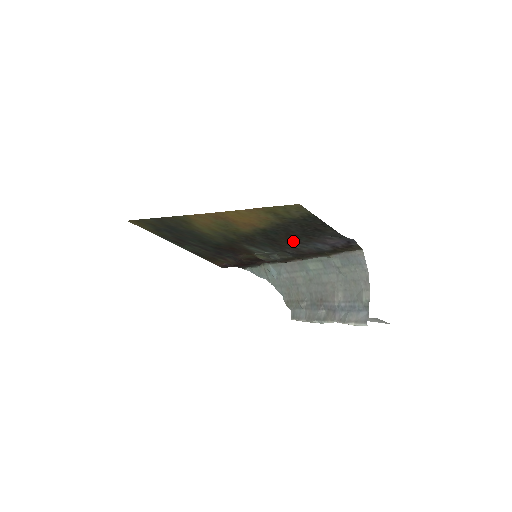
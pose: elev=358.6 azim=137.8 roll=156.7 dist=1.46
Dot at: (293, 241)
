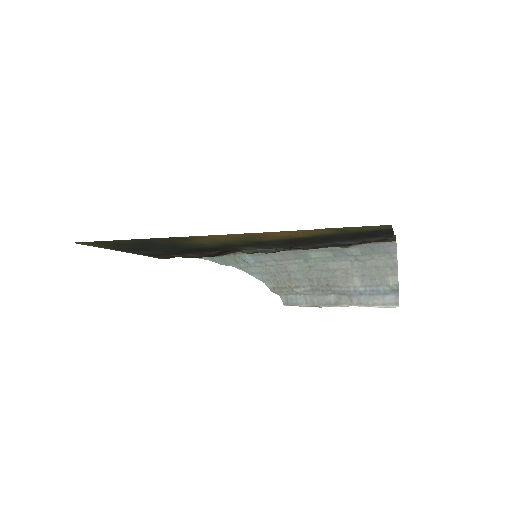
Dot at: (321, 242)
